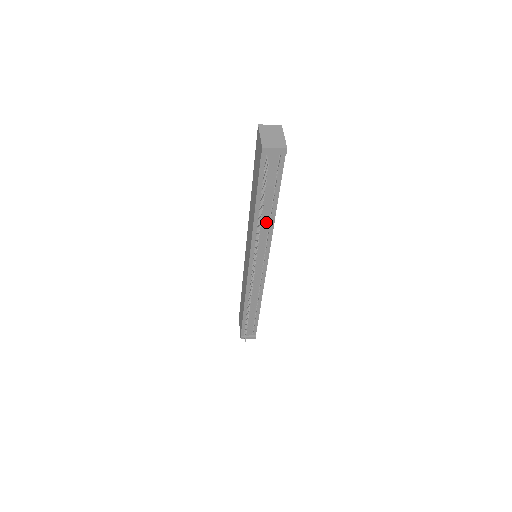
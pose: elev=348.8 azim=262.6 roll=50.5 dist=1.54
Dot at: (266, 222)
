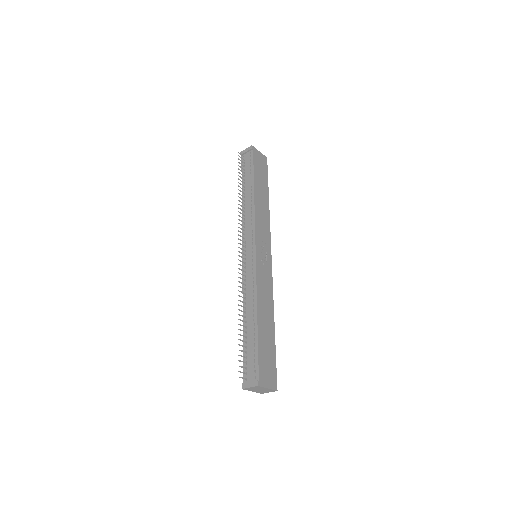
Dot at: (249, 203)
